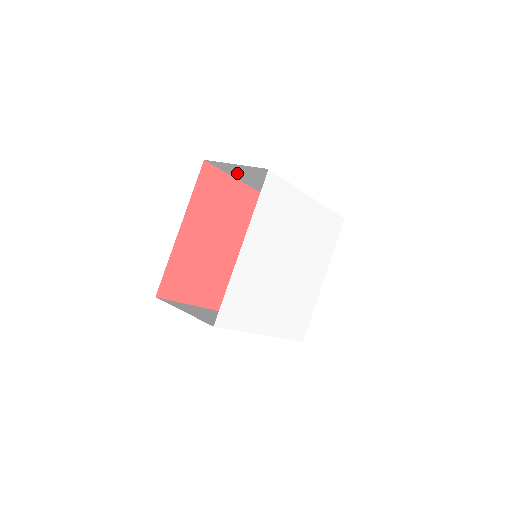
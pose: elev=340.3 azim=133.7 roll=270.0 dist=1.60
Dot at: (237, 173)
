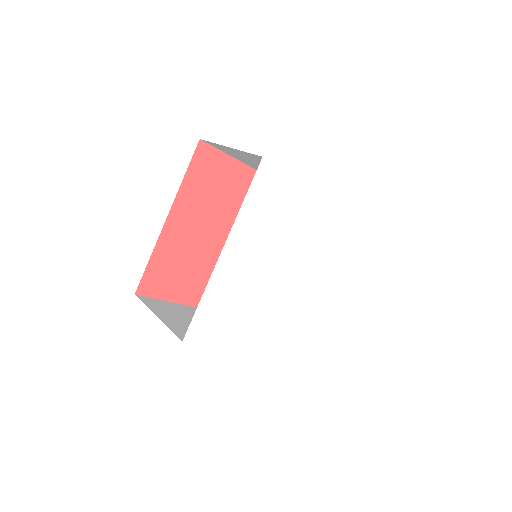
Dot at: (239, 157)
